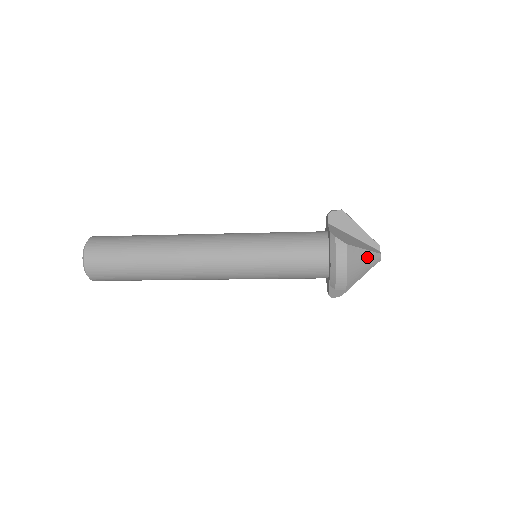
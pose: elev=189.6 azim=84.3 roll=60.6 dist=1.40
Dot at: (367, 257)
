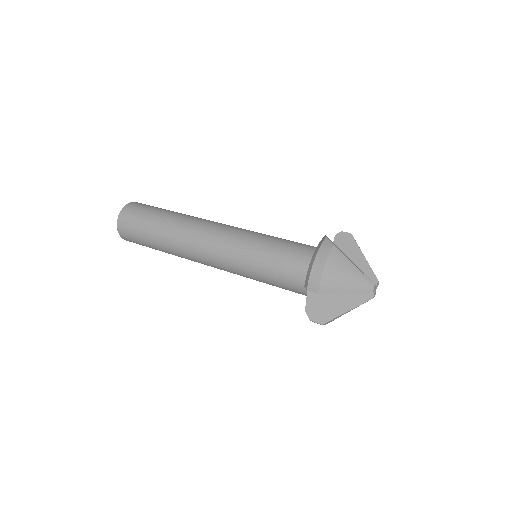
Dot at: occluded
